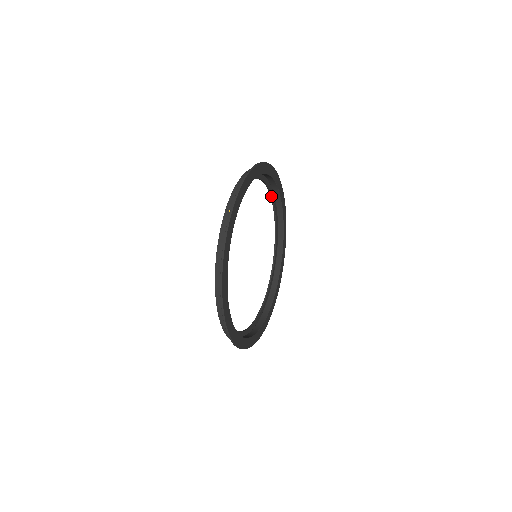
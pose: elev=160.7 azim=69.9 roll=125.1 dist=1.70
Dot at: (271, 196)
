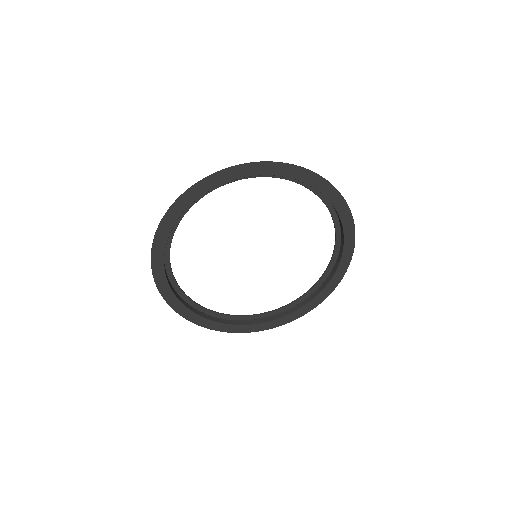
Dot at: (336, 239)
